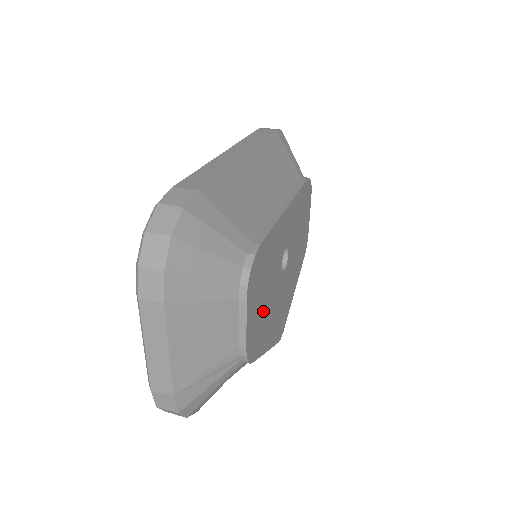
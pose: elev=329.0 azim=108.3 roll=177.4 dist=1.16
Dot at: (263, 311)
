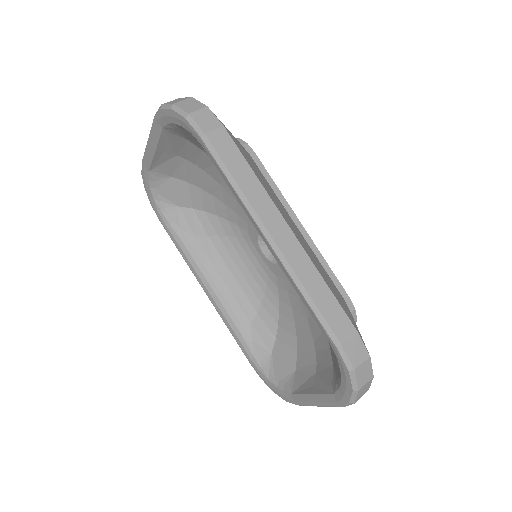
Dot at: occluded
